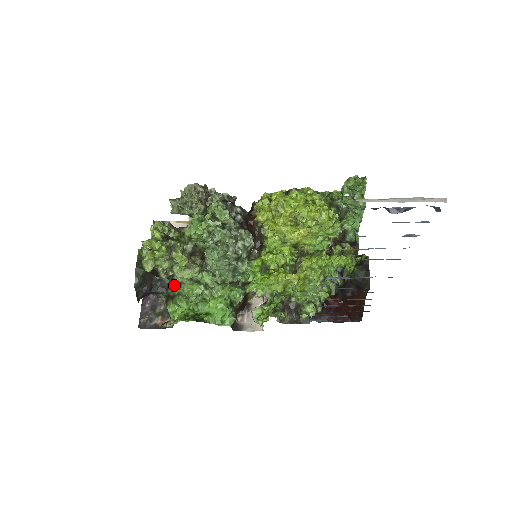
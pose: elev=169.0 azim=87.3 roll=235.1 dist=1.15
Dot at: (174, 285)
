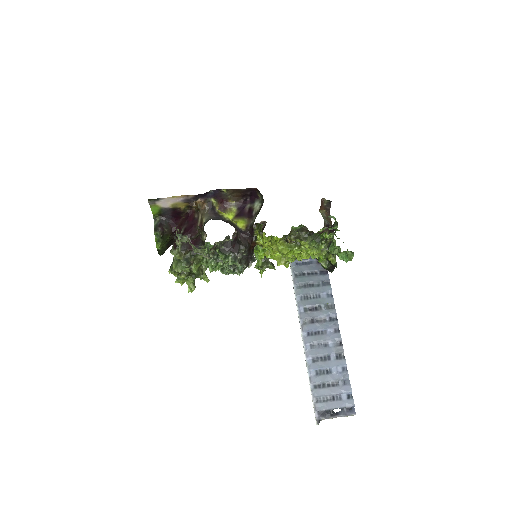
Dot at: occluded
